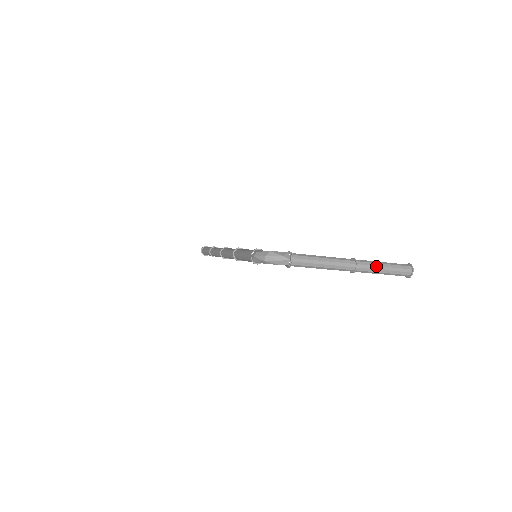
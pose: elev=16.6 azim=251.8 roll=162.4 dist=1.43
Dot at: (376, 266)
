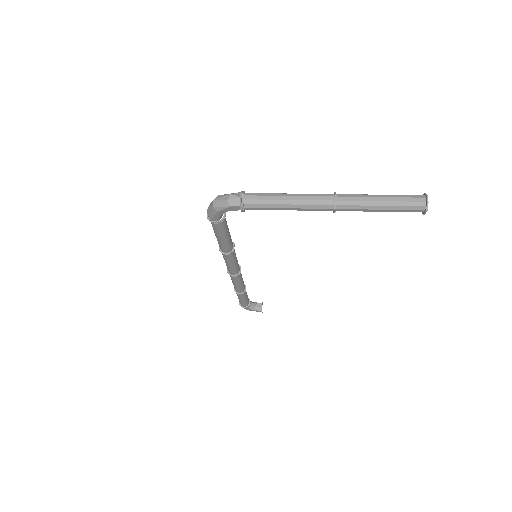
Dot at: (366, 197)
